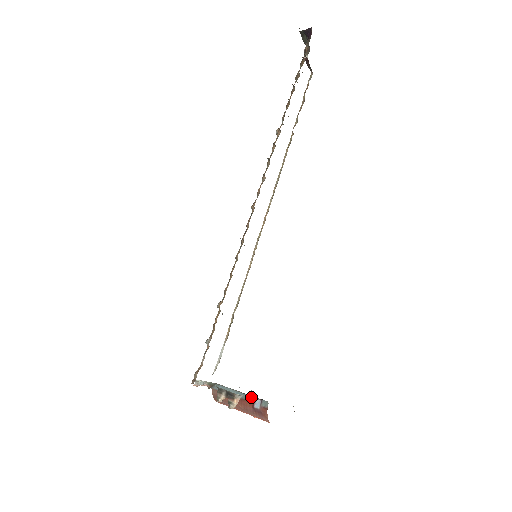
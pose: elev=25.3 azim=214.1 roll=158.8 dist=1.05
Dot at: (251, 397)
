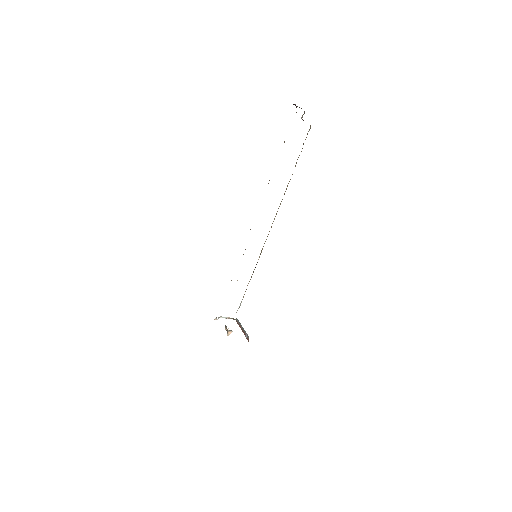
Dot at: (245, 331)
